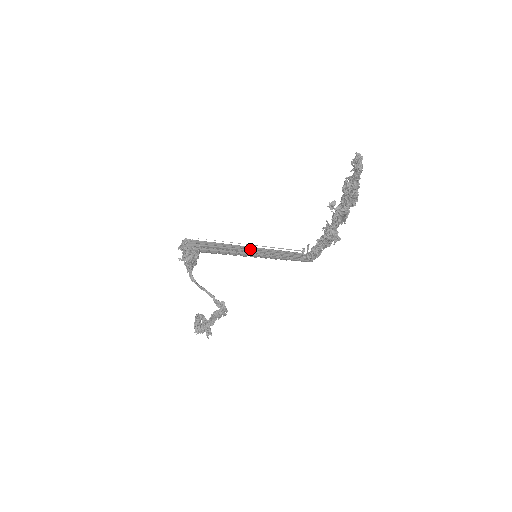
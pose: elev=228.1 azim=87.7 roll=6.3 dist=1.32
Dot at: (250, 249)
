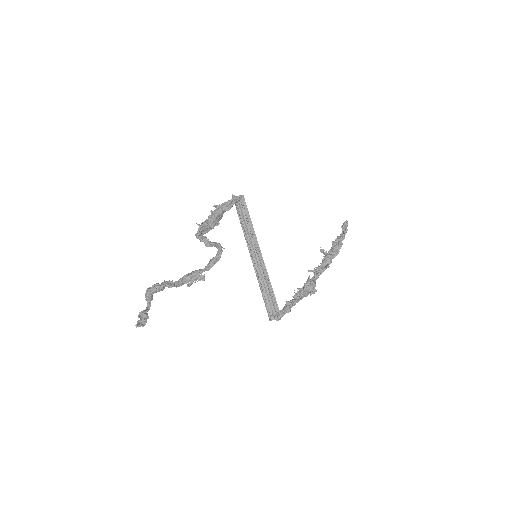
Dot at: (255, 247)
